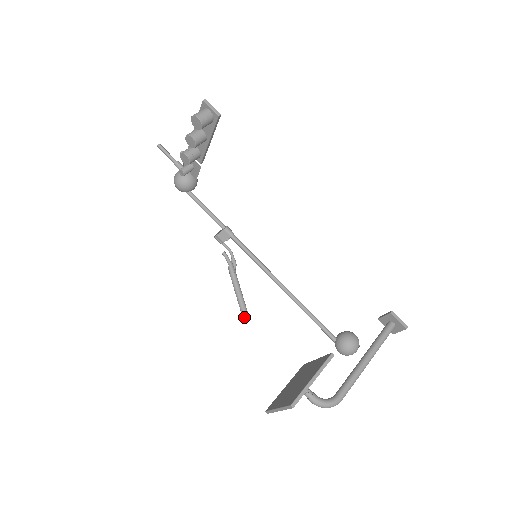
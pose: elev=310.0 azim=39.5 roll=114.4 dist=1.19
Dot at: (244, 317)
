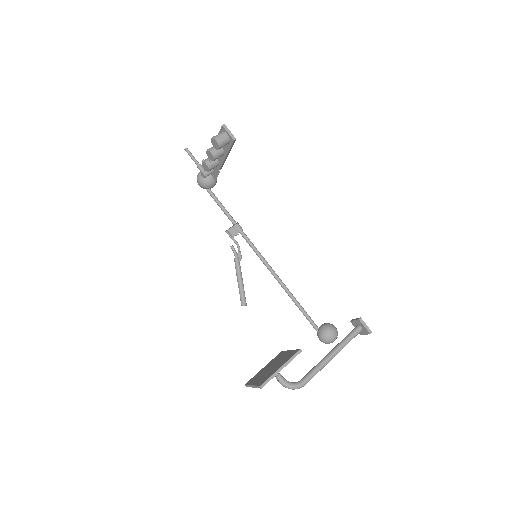
Dot at: (242, 303)
